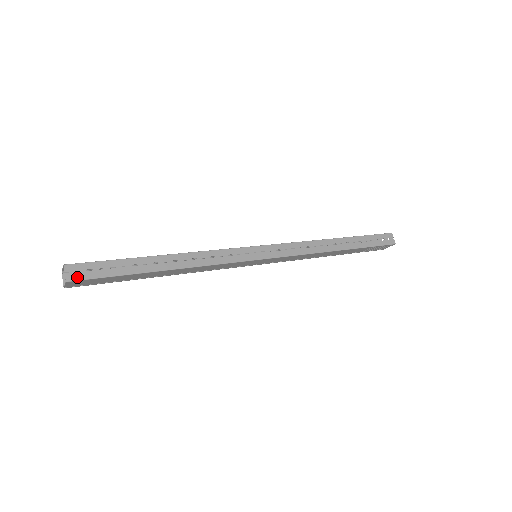
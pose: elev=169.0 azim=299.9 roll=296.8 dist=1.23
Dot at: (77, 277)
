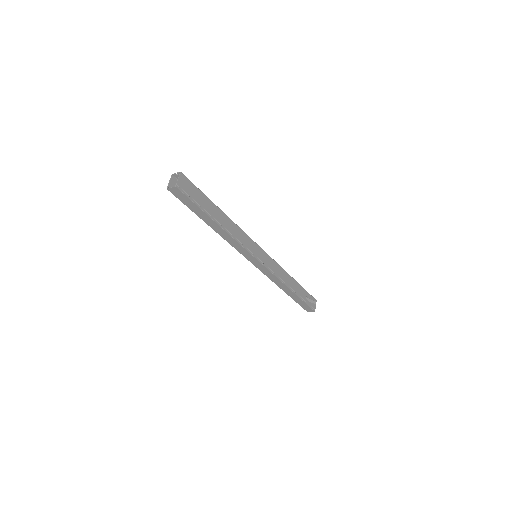
Dot at: (184, 177)
